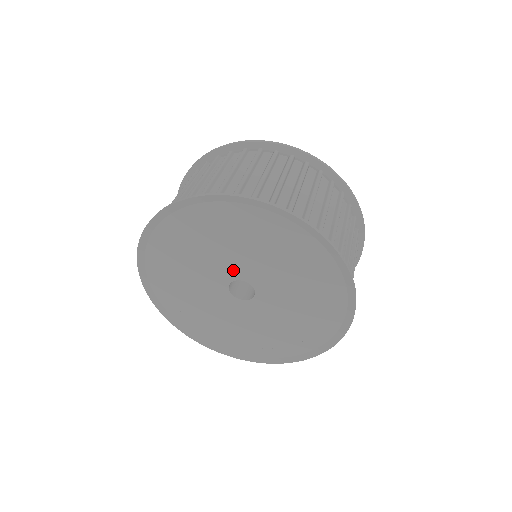
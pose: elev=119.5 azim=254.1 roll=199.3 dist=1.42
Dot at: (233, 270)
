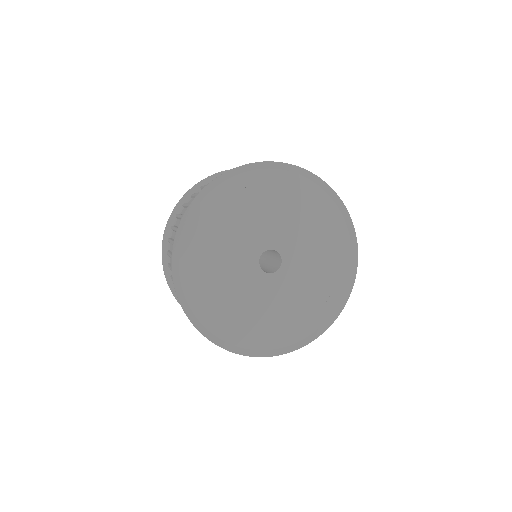
Dot at: (254, 247)
